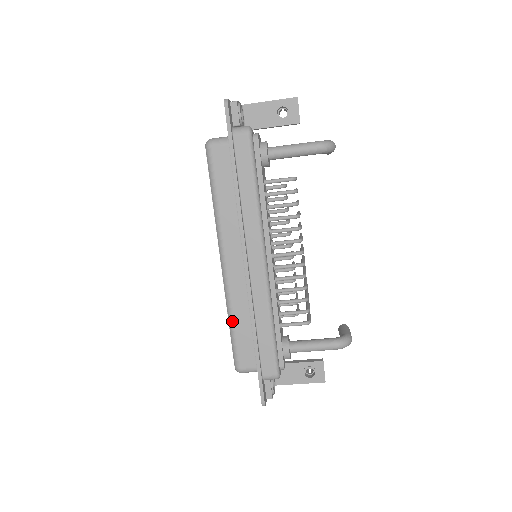
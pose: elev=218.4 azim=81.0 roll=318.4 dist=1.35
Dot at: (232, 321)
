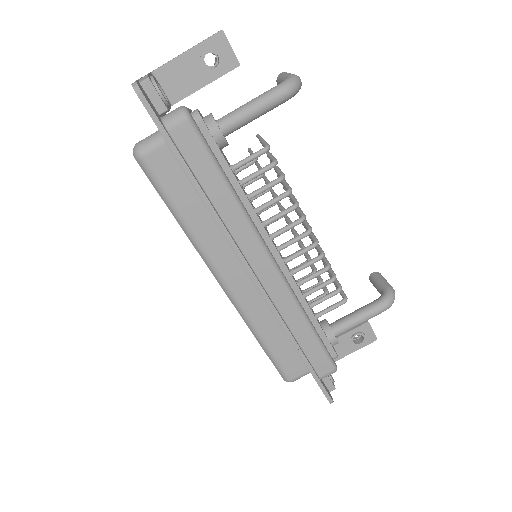
Dot at: (262, 340)
